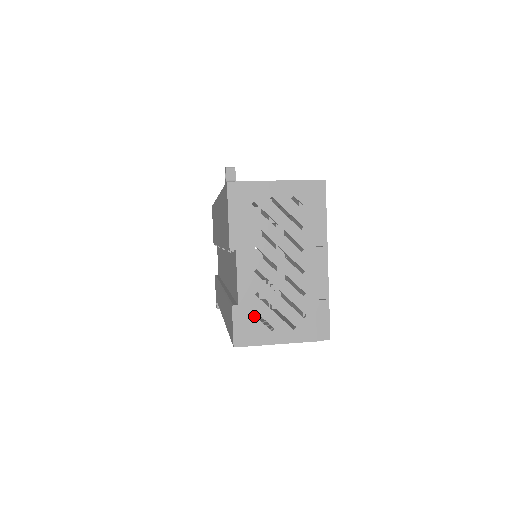
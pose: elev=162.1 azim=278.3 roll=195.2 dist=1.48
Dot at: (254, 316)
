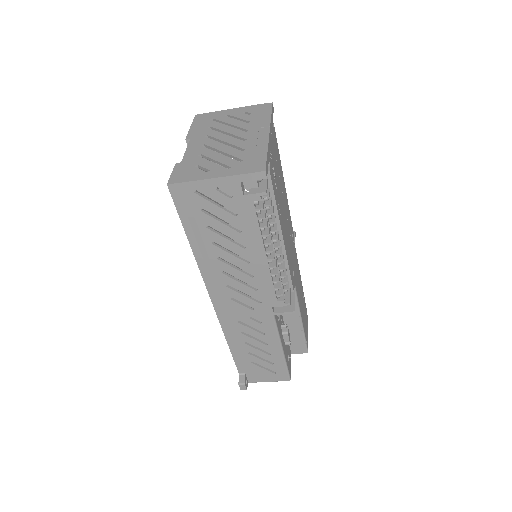
Dot at: (193, 166)
